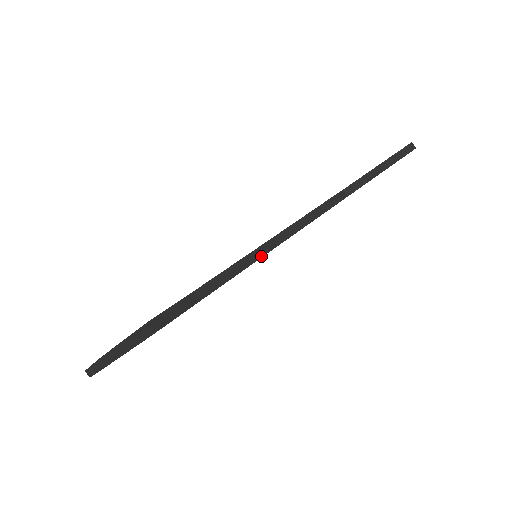
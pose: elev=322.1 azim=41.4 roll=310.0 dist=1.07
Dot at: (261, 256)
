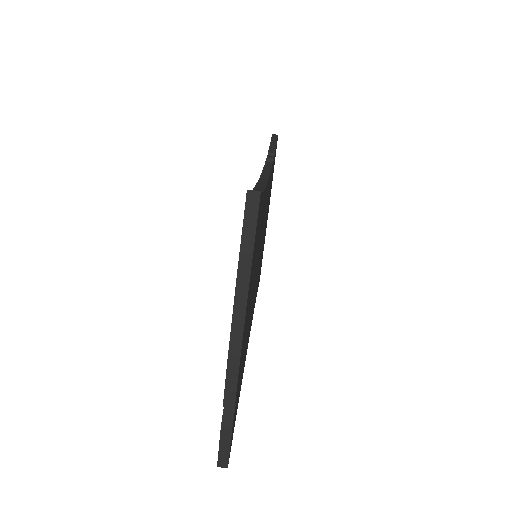
Dot at: (266, 182)
